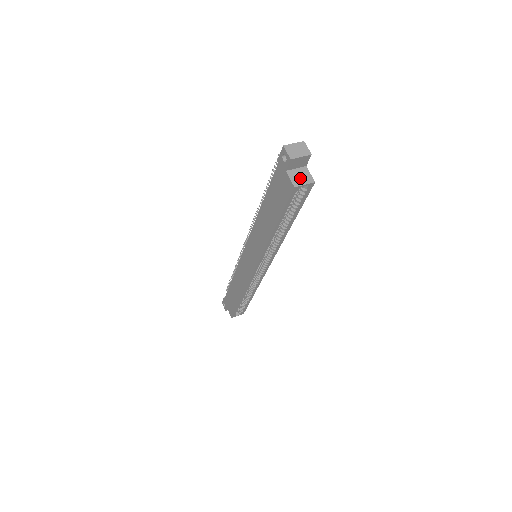
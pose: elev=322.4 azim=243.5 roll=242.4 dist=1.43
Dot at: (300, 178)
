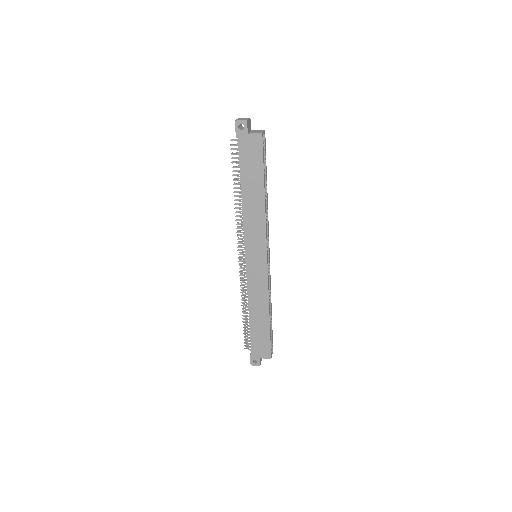
Dot at: (257, 132)
